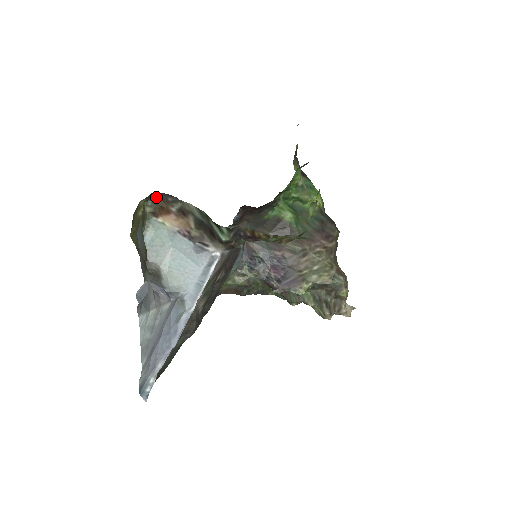
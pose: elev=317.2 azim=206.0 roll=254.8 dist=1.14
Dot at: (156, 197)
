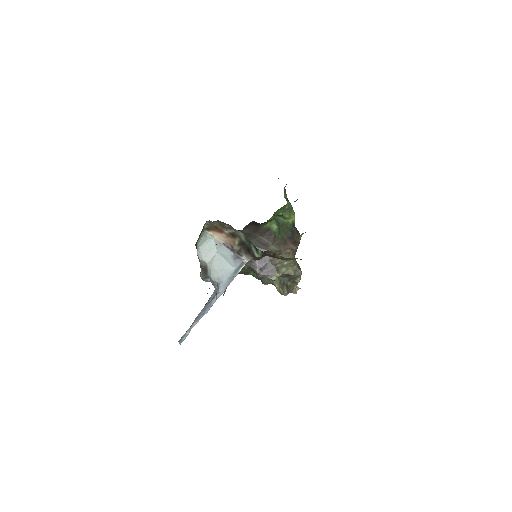
Dot at: (216, 222)
